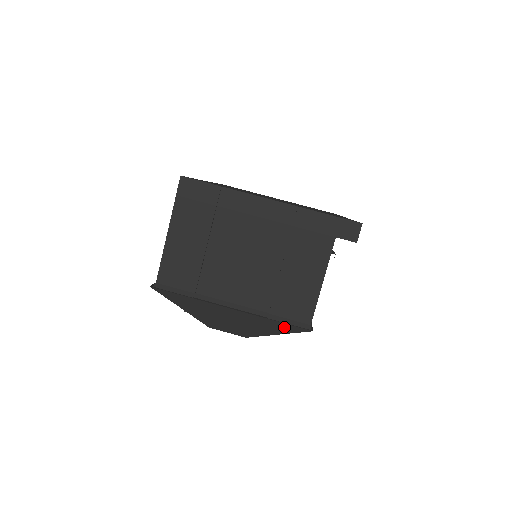
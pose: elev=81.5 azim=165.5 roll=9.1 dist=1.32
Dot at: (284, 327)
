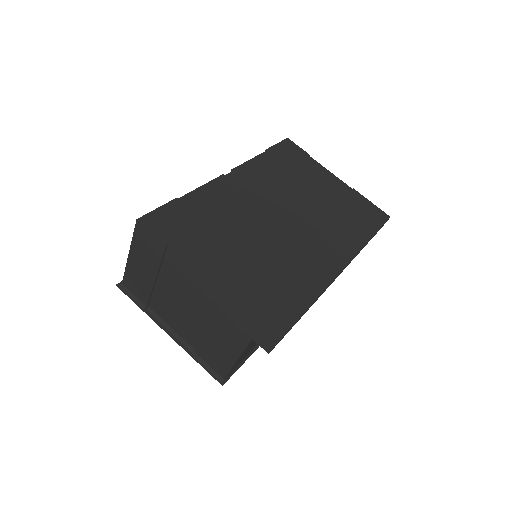
Dot at: (206, 366)
